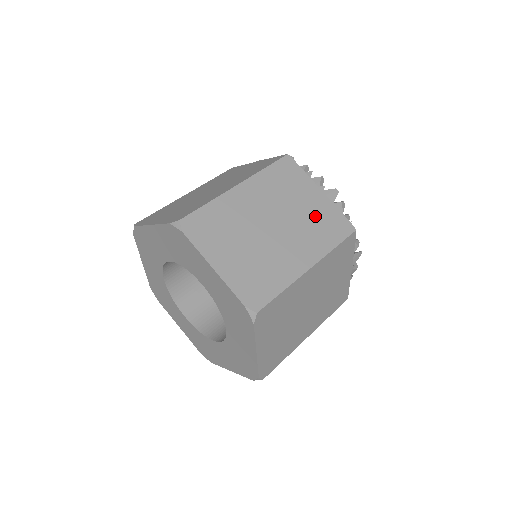
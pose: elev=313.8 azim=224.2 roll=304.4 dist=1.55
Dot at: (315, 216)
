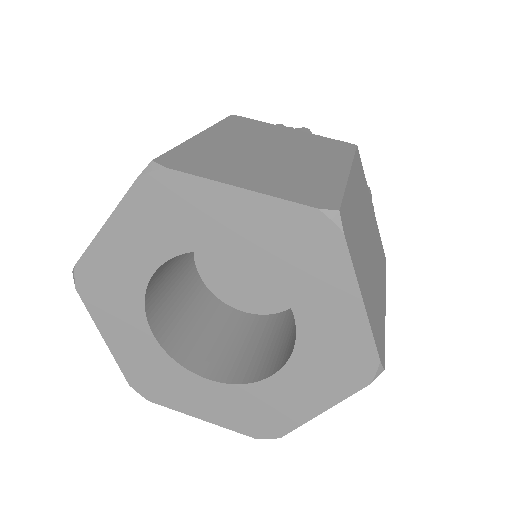
Dot at: (307, 142)
